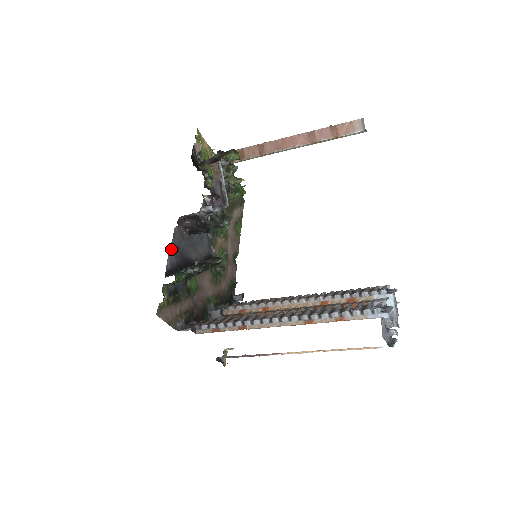
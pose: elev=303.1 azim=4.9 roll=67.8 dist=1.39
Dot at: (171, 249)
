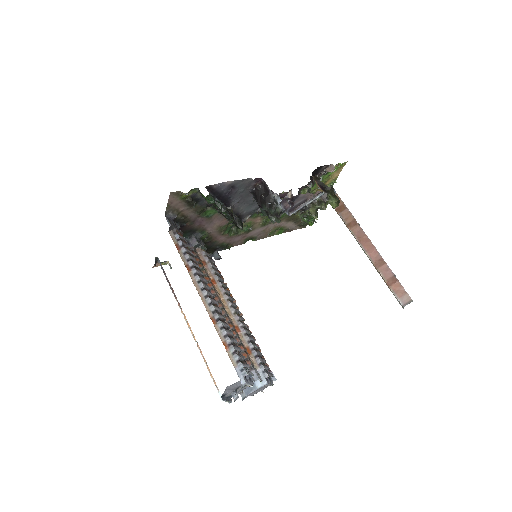
Dot at: (231, 182)
